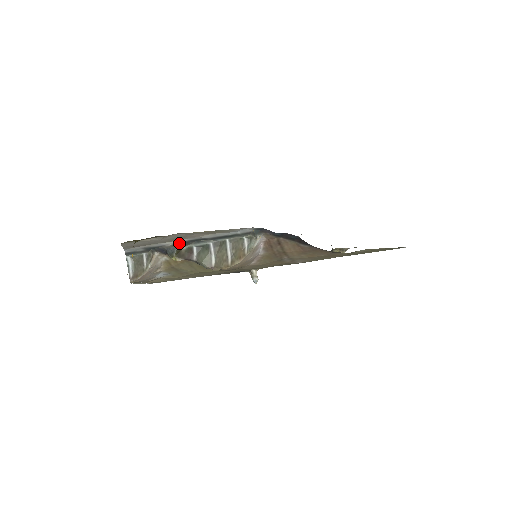
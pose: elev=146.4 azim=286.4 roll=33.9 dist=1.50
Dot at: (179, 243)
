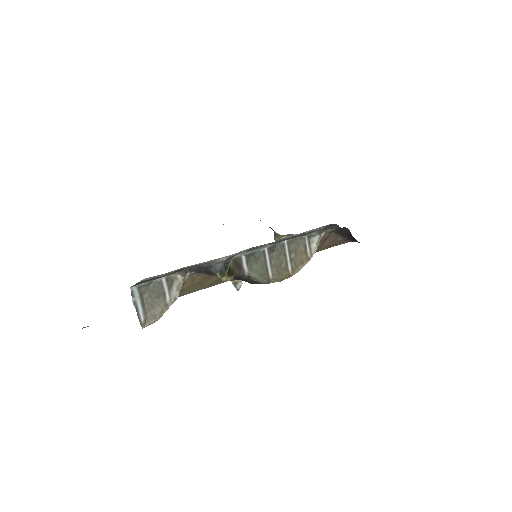
Dot at: (236, 254)
